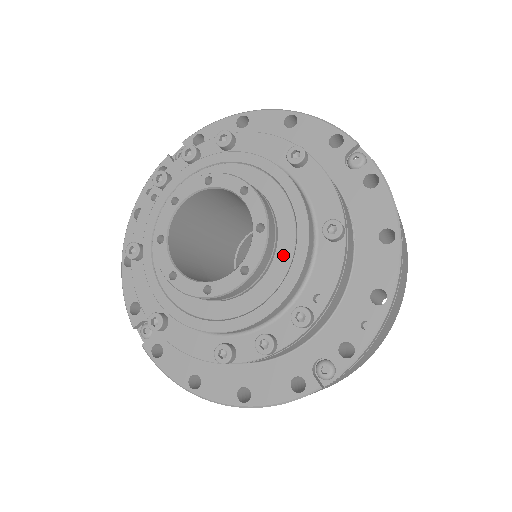
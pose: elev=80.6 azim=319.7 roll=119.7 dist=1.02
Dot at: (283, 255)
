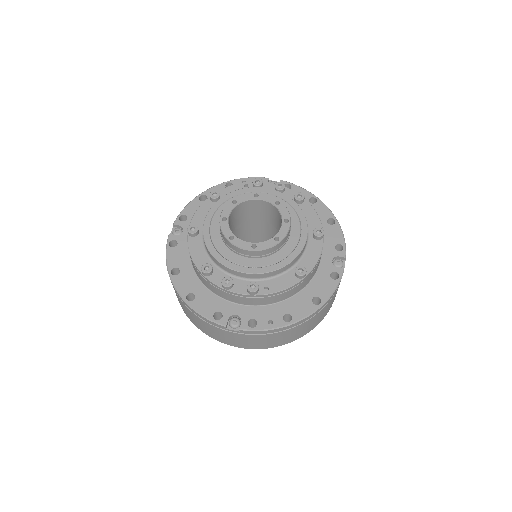
Dot at: (273, 259)
